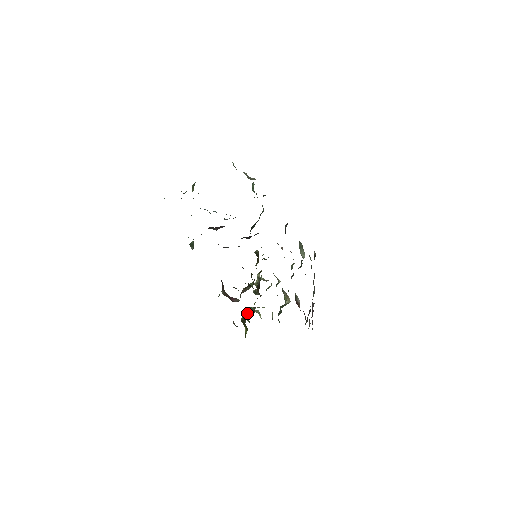
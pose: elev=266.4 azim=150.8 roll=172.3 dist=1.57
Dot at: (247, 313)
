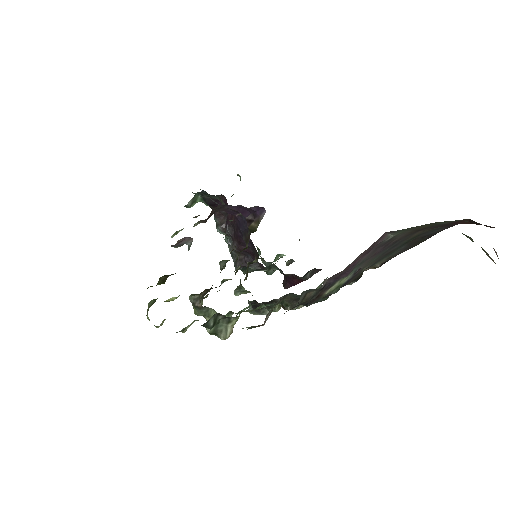
Dot at: occluded
